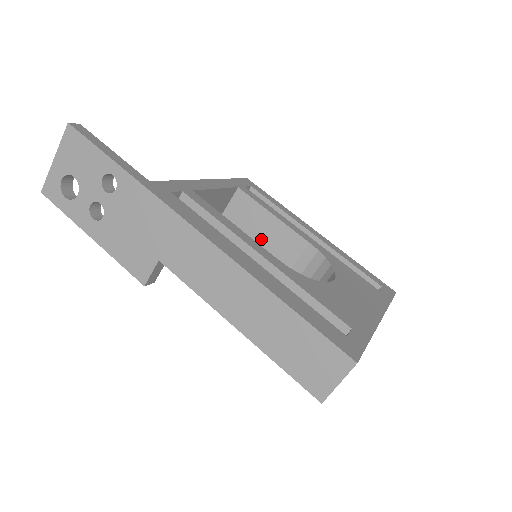
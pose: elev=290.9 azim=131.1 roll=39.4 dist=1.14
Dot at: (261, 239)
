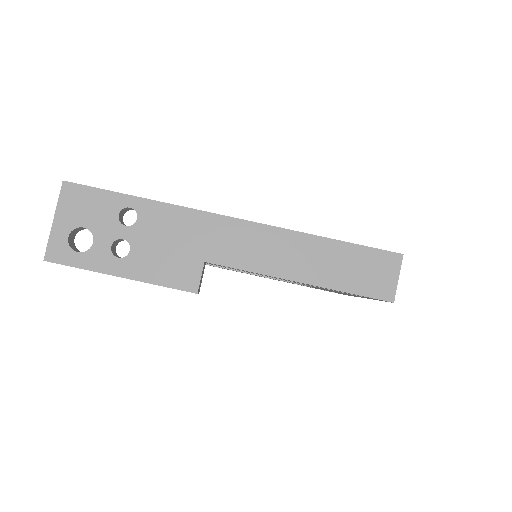
Dot at: occluded
